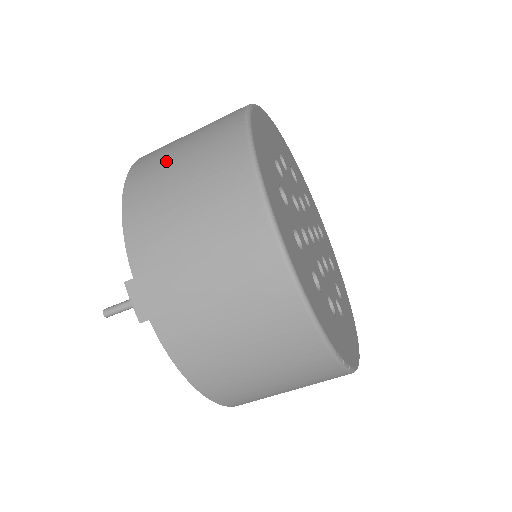
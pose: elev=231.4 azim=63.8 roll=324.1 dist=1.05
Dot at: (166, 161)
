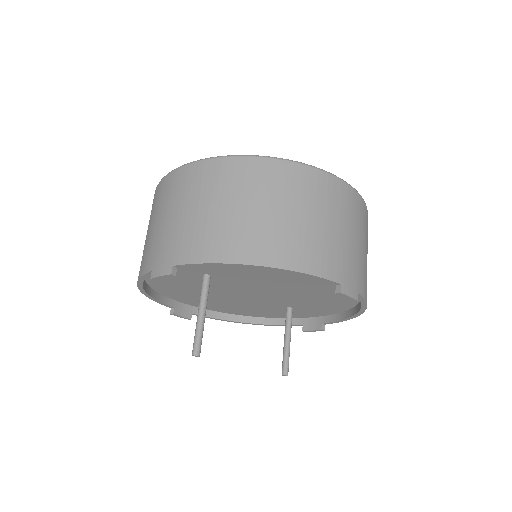
Dot at: occluded
